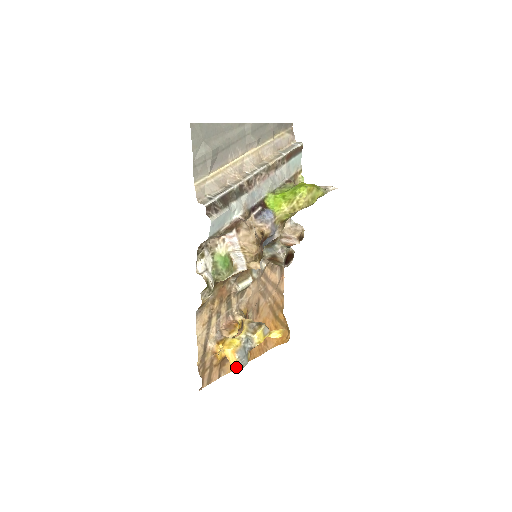
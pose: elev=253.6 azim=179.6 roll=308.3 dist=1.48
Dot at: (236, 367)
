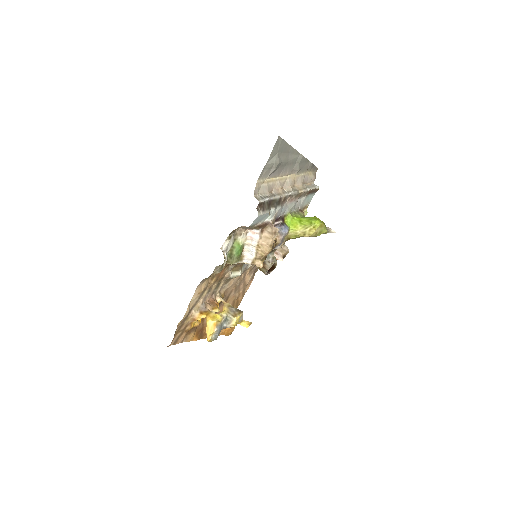
Dot at: (210, 338)
